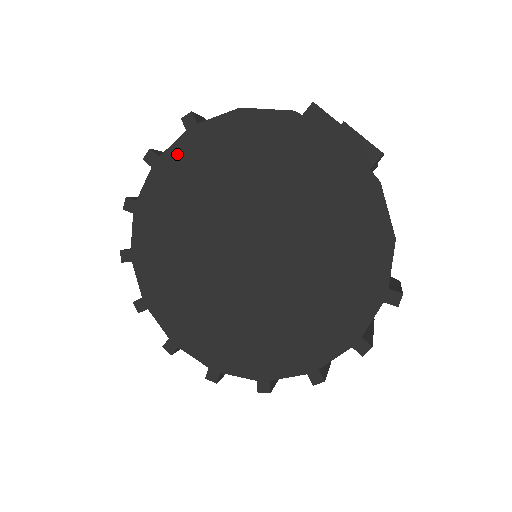
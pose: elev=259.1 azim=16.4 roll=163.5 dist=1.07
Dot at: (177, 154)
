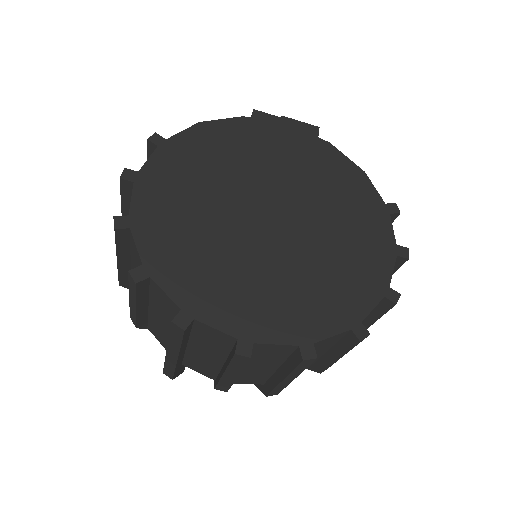
Dot at: (157, 165)
